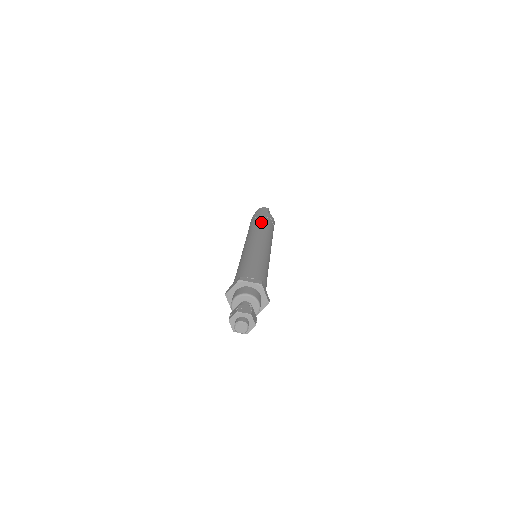
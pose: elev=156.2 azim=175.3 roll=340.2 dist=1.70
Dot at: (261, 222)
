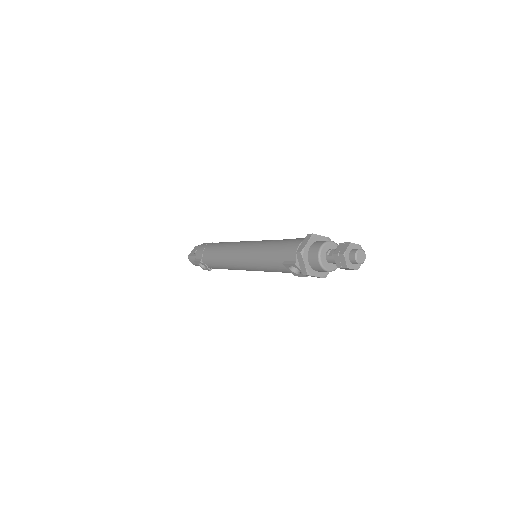
Dot at: occluded
